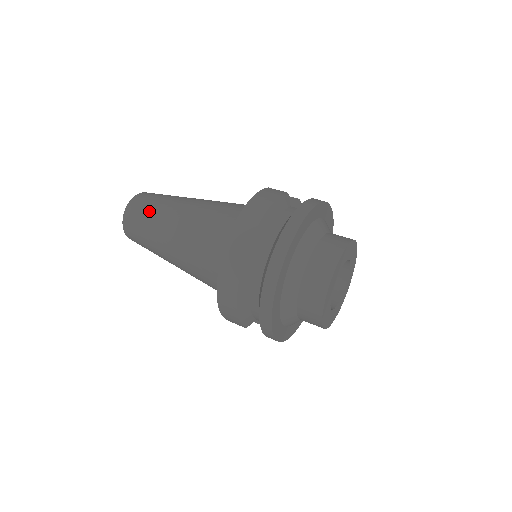
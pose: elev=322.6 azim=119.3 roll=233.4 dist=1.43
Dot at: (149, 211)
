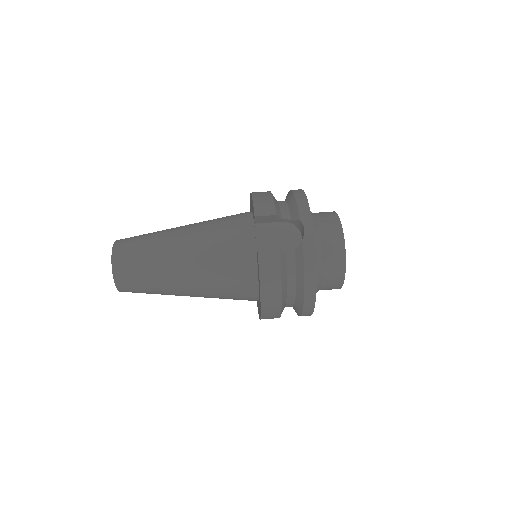
Dot at: (148, 289)
